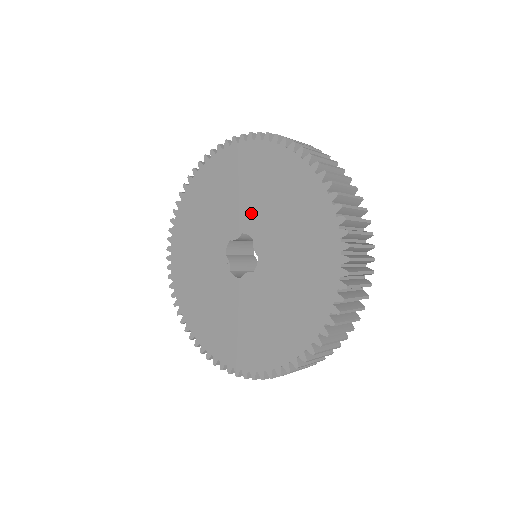
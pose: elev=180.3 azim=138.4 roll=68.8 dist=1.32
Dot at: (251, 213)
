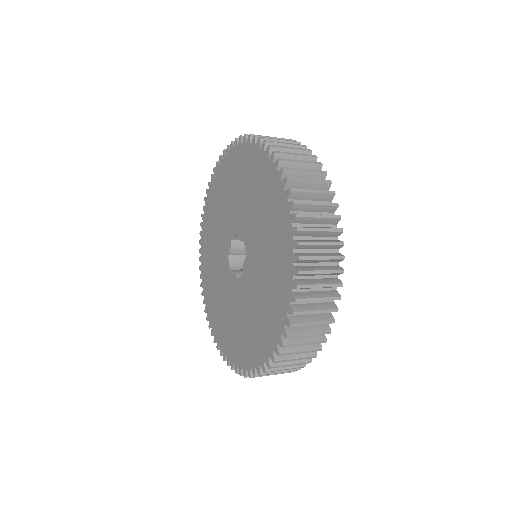
Dot at: (253, 237)
